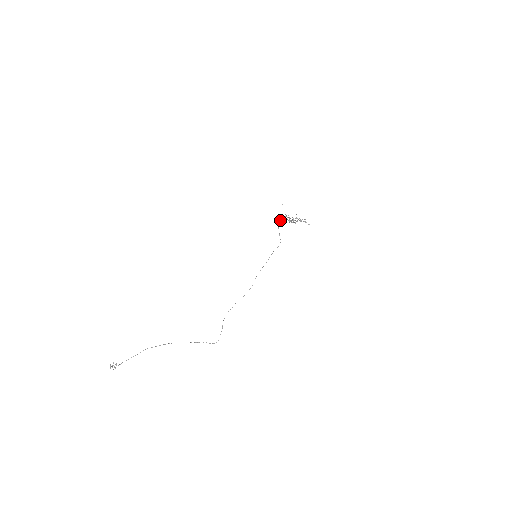
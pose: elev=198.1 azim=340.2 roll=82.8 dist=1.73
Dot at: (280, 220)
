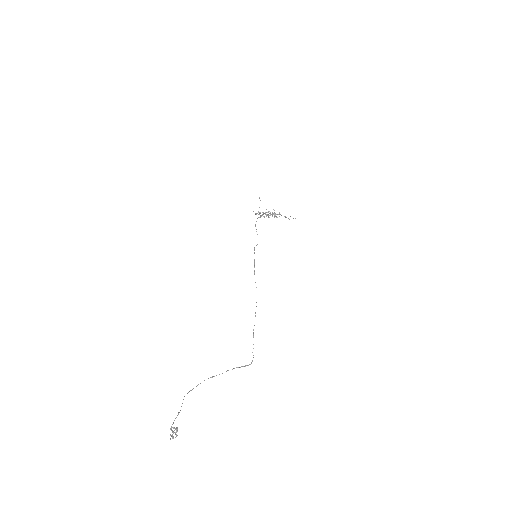
Dot at: (262, 215)
